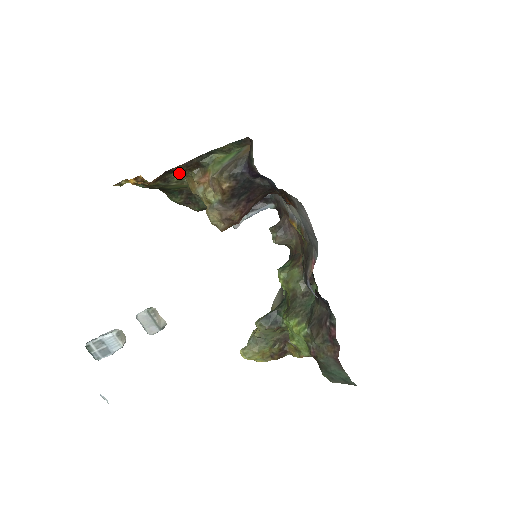
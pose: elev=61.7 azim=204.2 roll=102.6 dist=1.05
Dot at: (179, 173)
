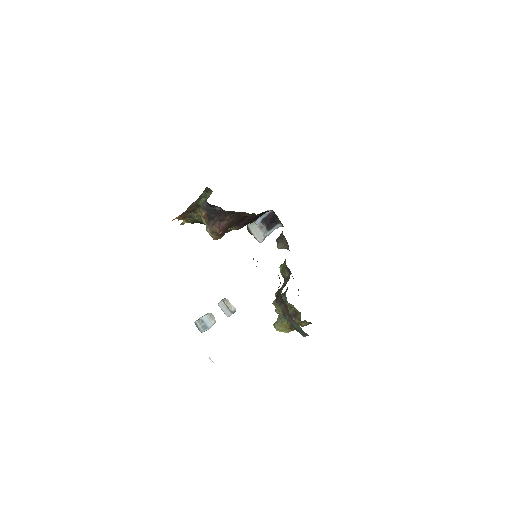
Dot at: (194, 212)
